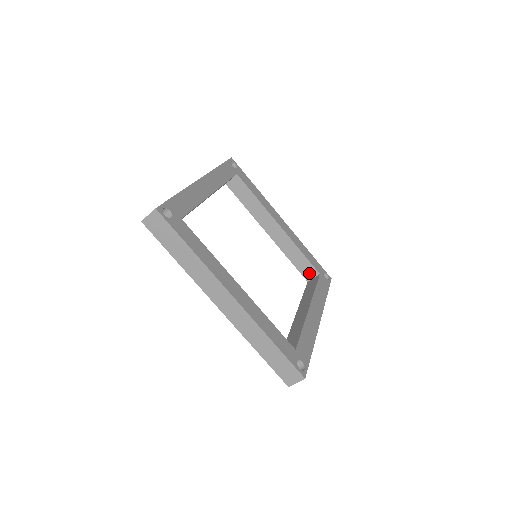
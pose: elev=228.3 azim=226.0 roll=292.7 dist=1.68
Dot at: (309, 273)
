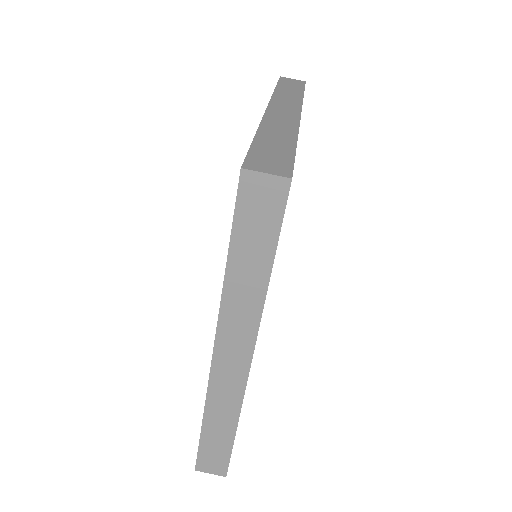
Dot at: occluded
